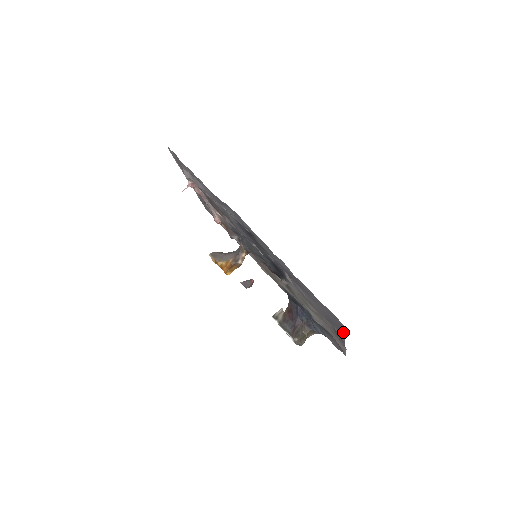
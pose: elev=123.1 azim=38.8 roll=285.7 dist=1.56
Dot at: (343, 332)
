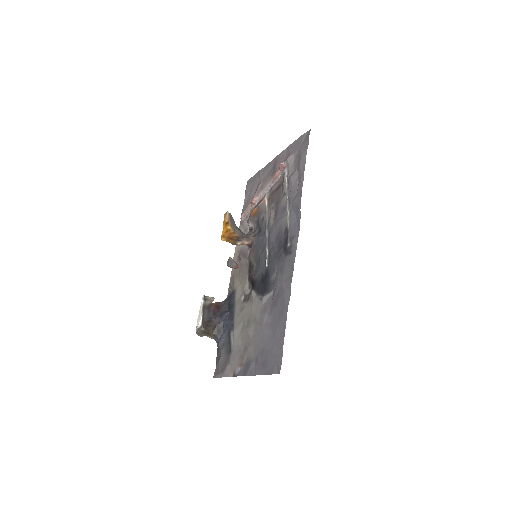
Dot at: (262, 373)
